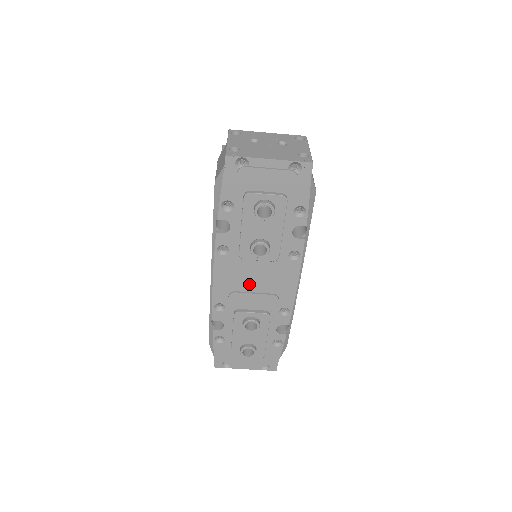
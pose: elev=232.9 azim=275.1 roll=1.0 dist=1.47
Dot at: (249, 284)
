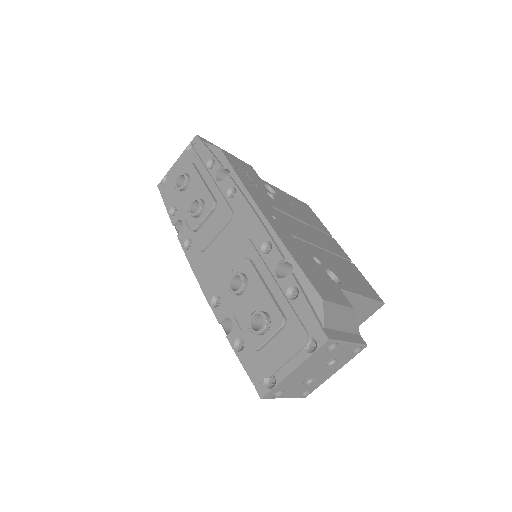
Dot at: (221, 253)
